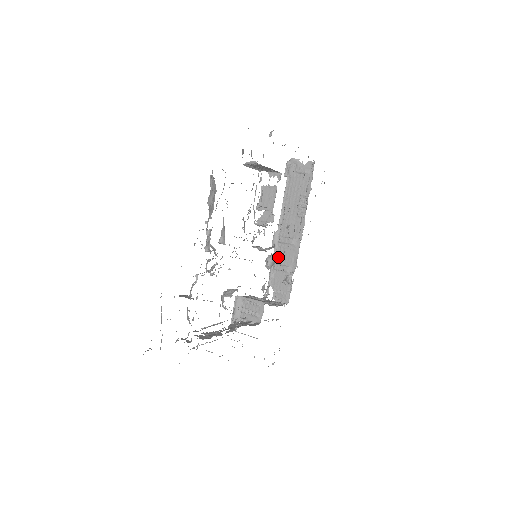
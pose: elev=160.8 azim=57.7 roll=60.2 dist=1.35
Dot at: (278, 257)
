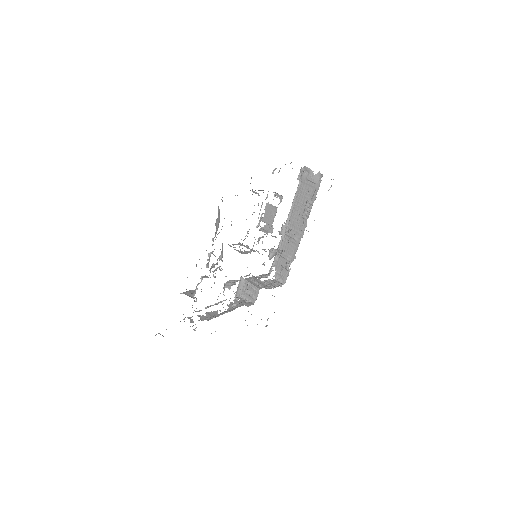
Dot at: (283, 246)
